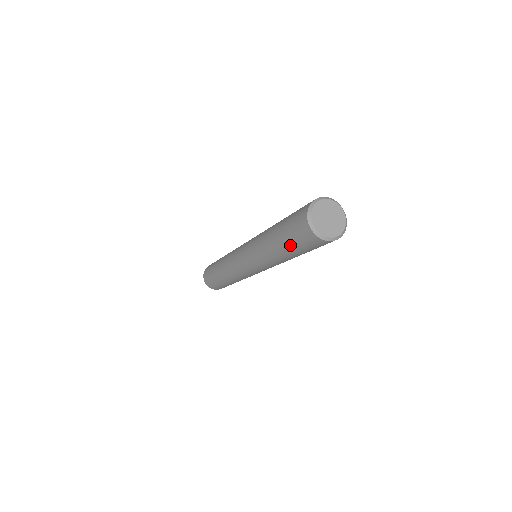
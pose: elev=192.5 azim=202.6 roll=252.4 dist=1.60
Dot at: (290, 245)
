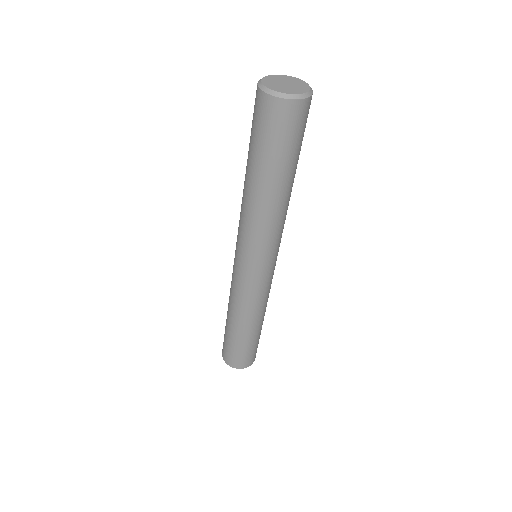
Dot at: (272, 157)
